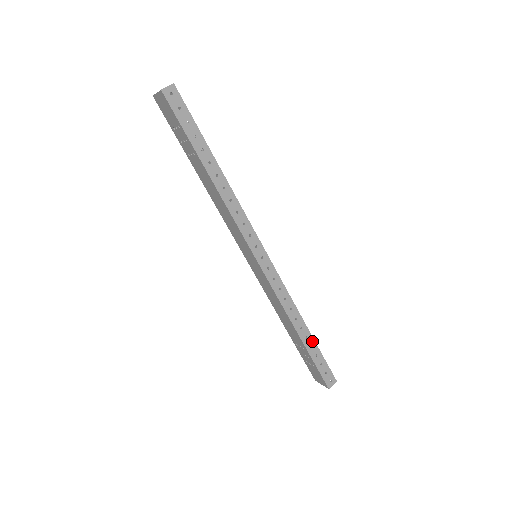
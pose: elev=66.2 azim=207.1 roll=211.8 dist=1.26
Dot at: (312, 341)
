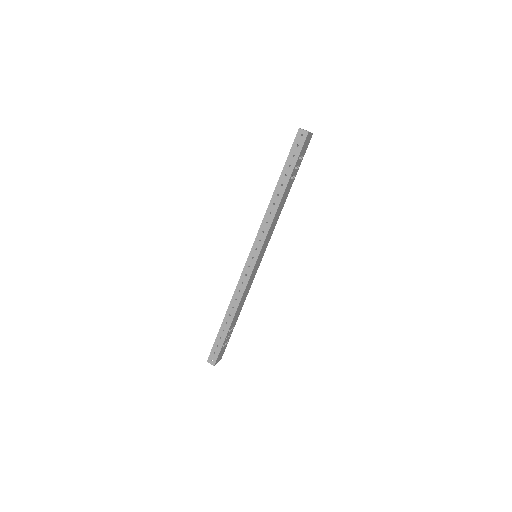
Dot at: (227, 329)
